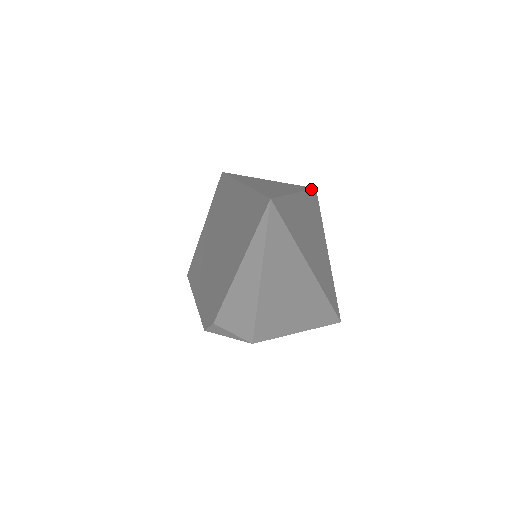
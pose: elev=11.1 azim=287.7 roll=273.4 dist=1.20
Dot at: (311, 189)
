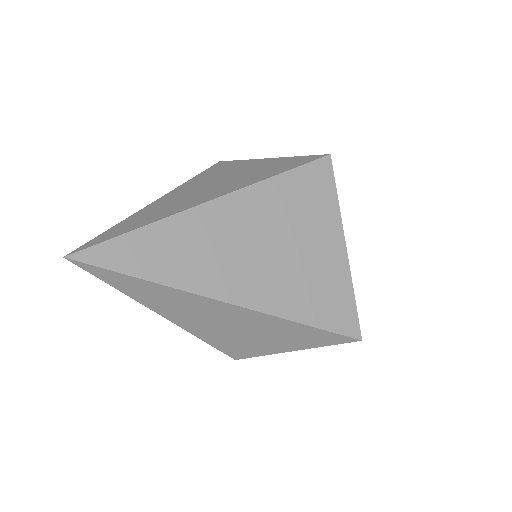
Dot at: (296, 167)
